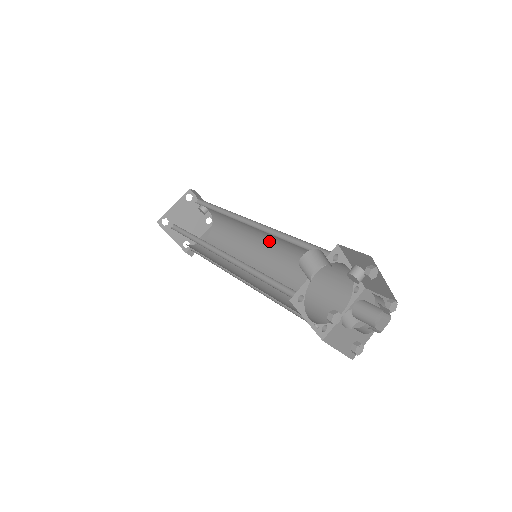
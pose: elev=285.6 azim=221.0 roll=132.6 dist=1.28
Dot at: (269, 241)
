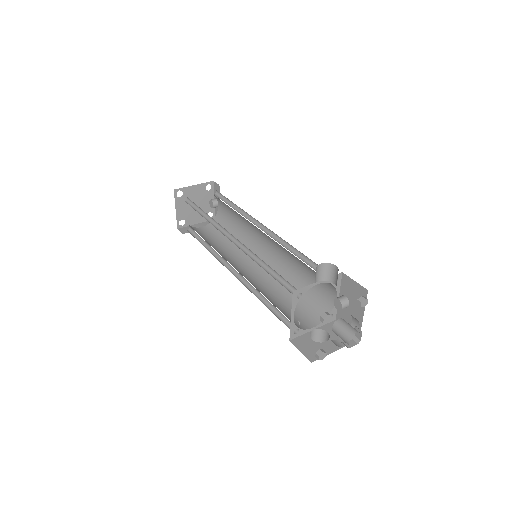
Dot at: (267, 252)
